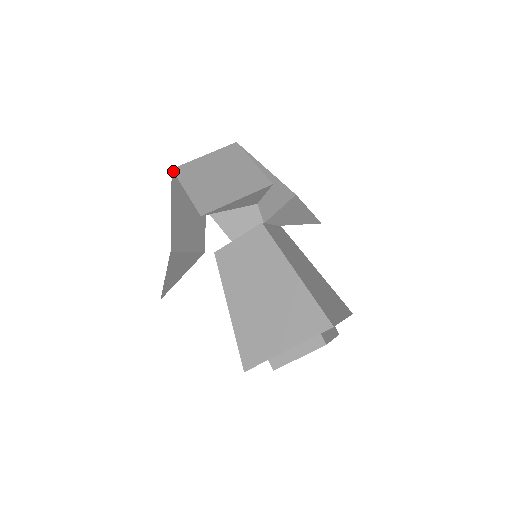
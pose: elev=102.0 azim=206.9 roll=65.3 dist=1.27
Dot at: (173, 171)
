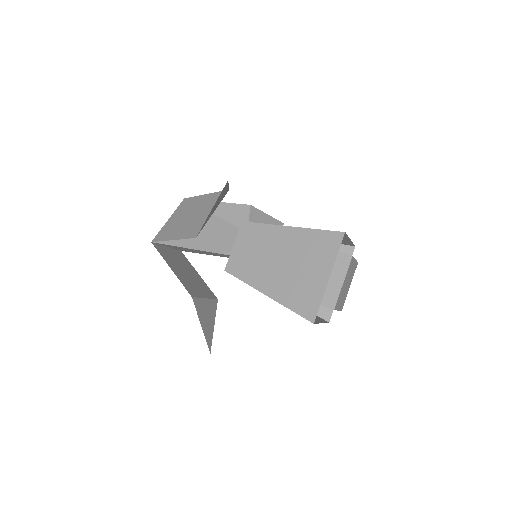
Dot at: (153, 242)
